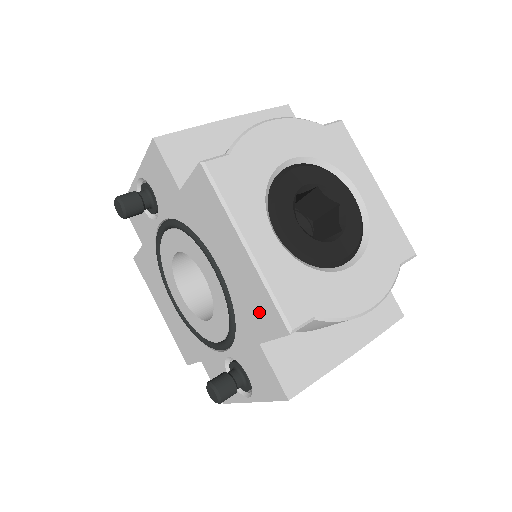
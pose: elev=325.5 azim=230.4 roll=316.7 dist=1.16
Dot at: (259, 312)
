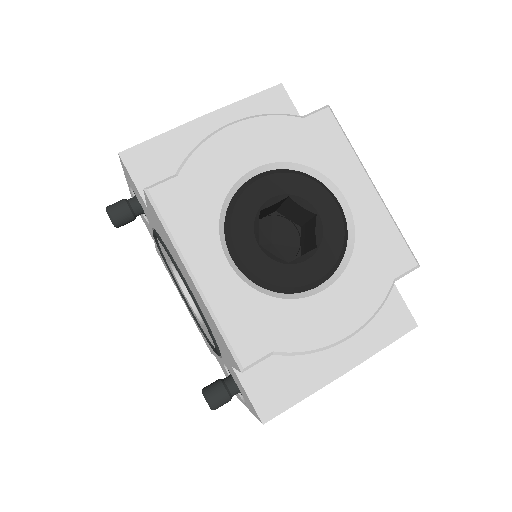
Dot at: (221, 341)
